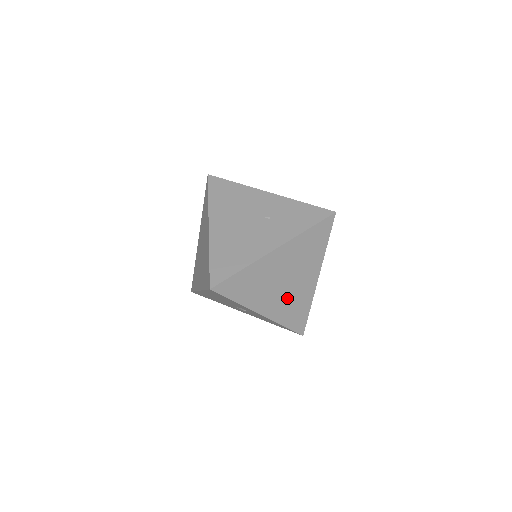
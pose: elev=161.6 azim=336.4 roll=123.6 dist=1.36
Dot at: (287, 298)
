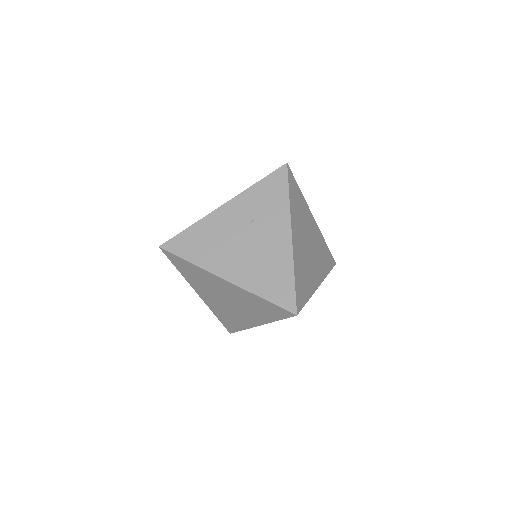
Dot at: (317, 255)
